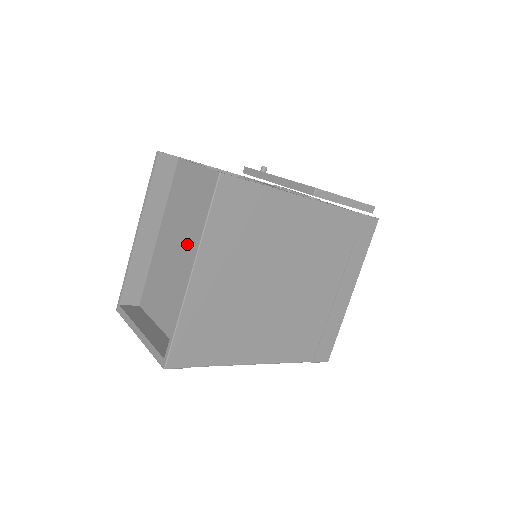
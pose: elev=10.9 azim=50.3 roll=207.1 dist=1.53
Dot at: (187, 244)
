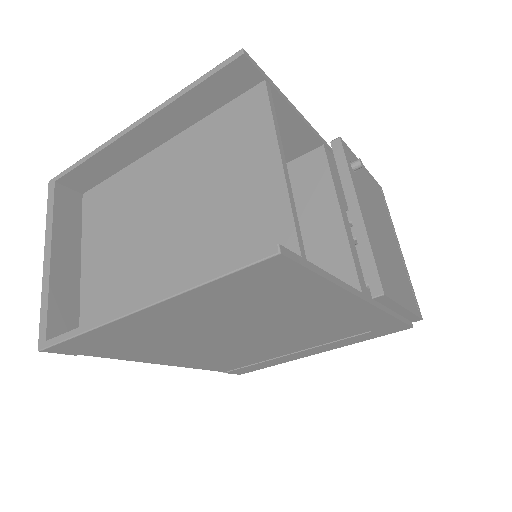
Dot at: (178, 221)
